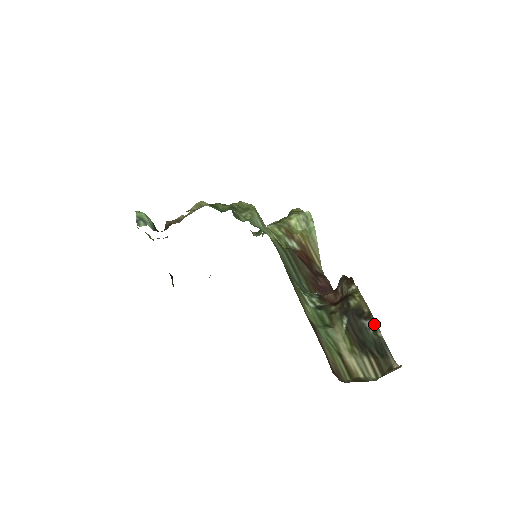
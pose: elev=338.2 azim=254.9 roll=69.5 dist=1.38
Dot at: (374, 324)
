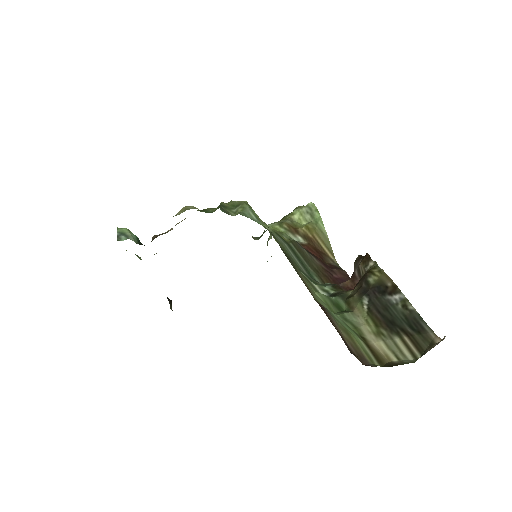
Dot at: (402, 297)
